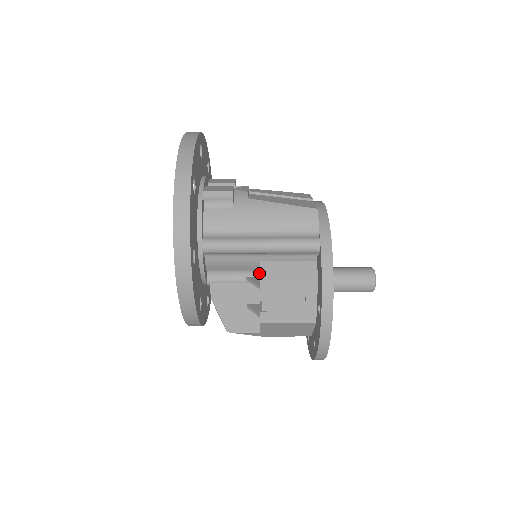
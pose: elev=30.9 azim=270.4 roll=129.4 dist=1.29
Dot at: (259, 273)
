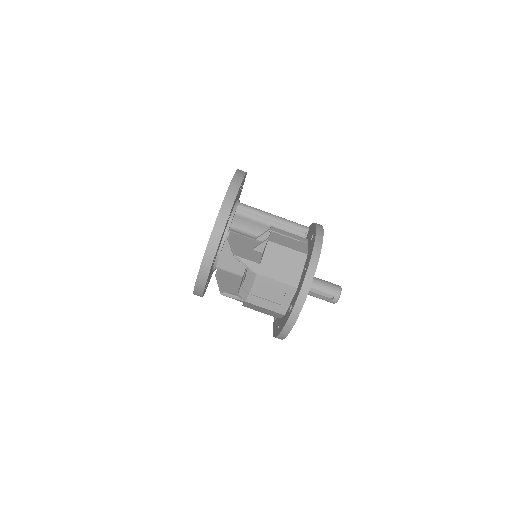
Dot at: occluded
